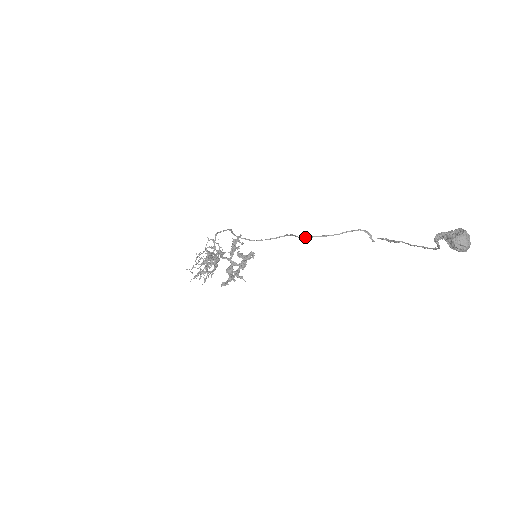
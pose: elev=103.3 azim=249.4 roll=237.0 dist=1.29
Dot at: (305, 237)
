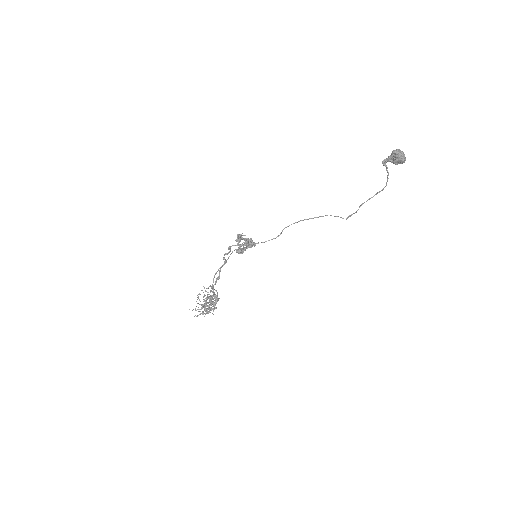
Dot at: (293, 223)
